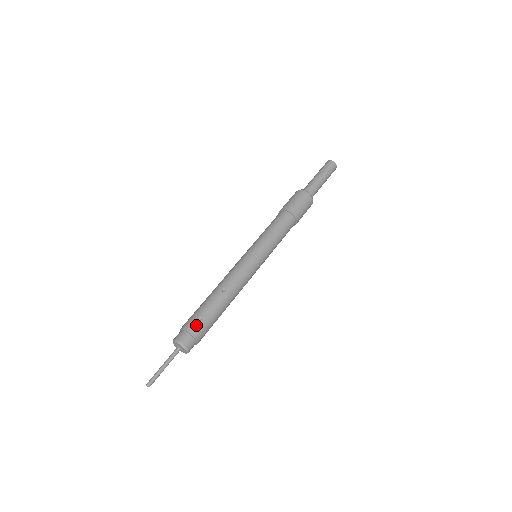
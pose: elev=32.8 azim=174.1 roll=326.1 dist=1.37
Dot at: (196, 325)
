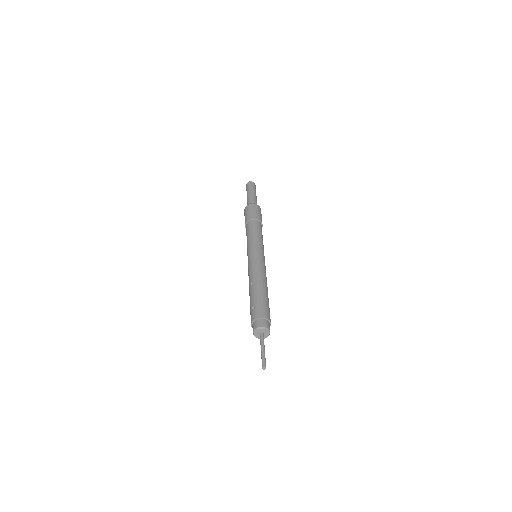
Dot at: (254, 312)
